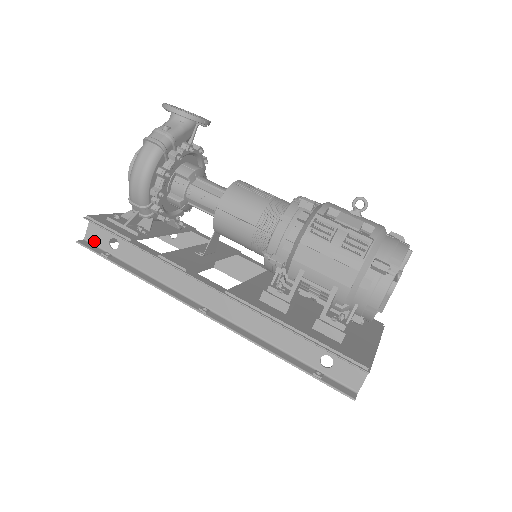
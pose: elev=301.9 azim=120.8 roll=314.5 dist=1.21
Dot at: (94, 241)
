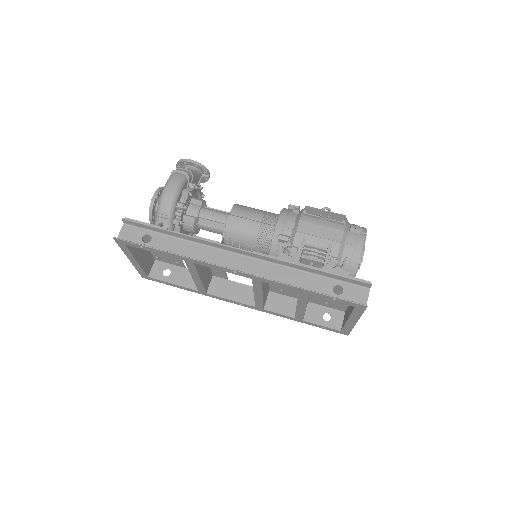
Dot at: (127, 239)
